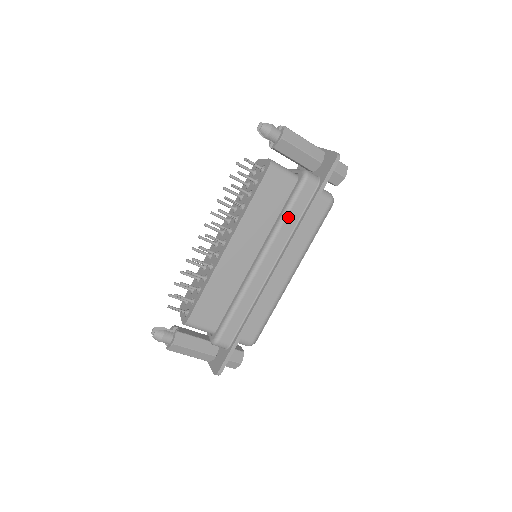
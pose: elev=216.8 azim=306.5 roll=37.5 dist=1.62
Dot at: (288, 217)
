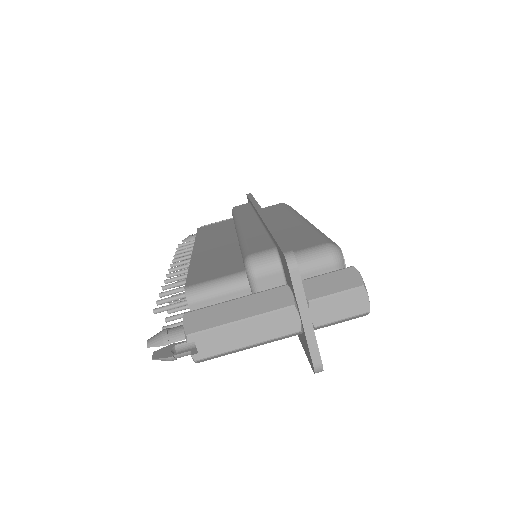
Dot at: (238, 213)
